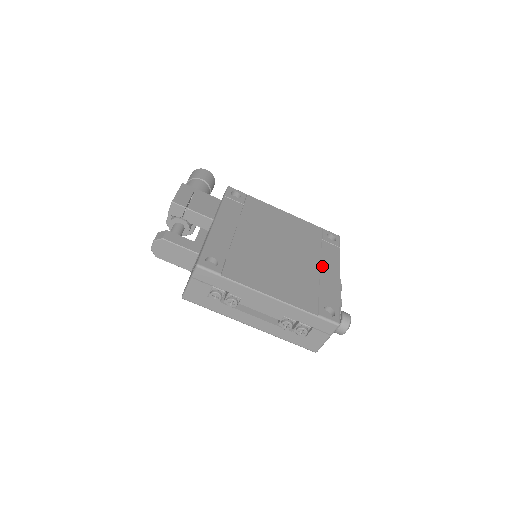
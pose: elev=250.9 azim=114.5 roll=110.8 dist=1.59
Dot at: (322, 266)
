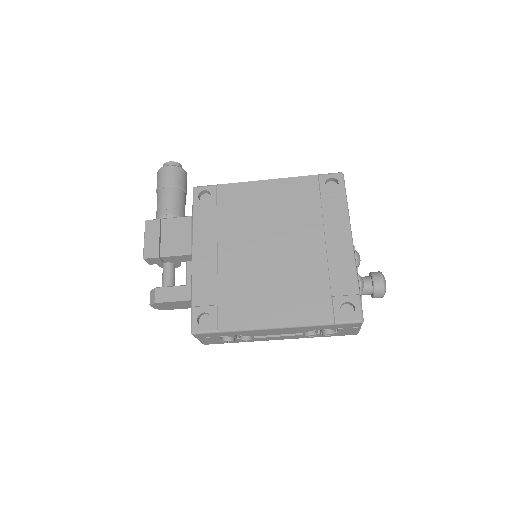
Dot at: (327, 242)
